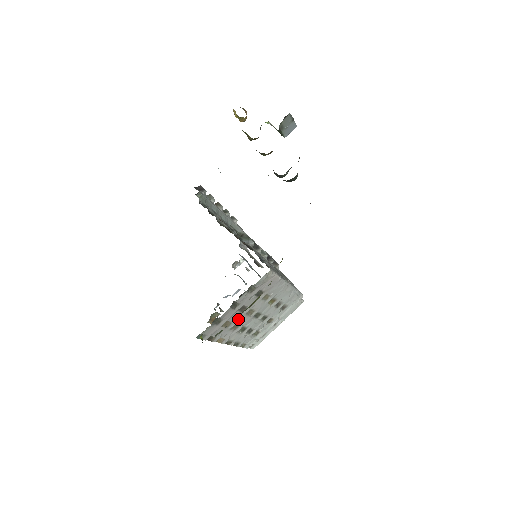
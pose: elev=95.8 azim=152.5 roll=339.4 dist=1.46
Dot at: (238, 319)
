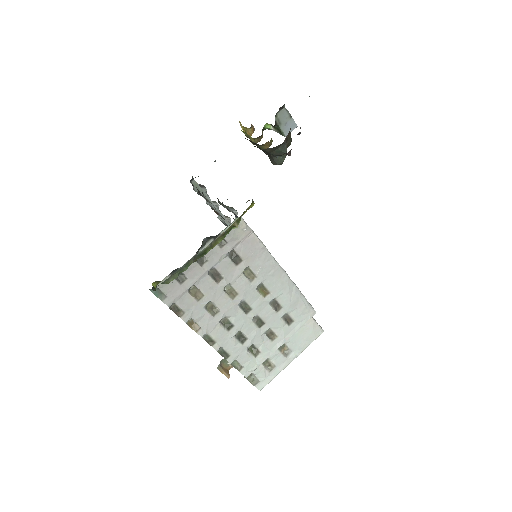
Dot at: (213, 294)
